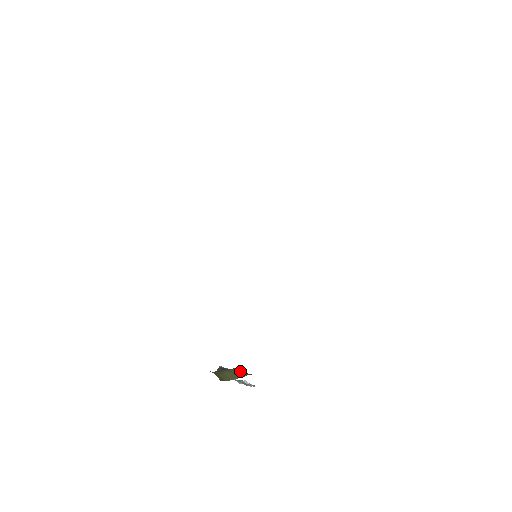
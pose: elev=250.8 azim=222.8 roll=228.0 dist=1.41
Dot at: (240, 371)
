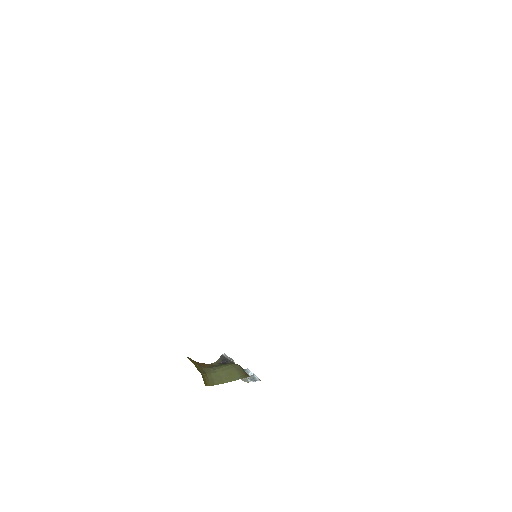
Dot at: (238, 370)
